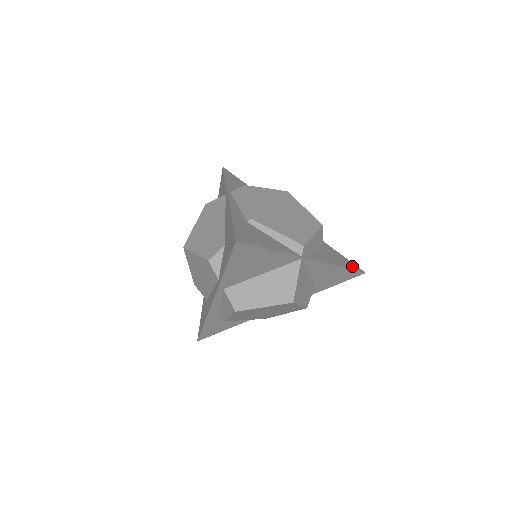
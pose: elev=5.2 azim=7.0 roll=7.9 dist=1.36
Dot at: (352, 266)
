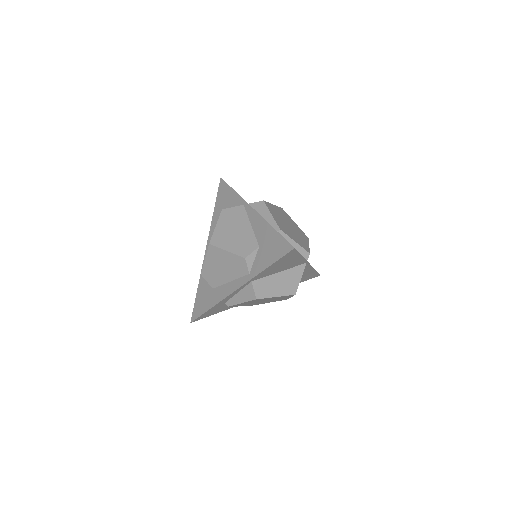
Dot at: occluded
